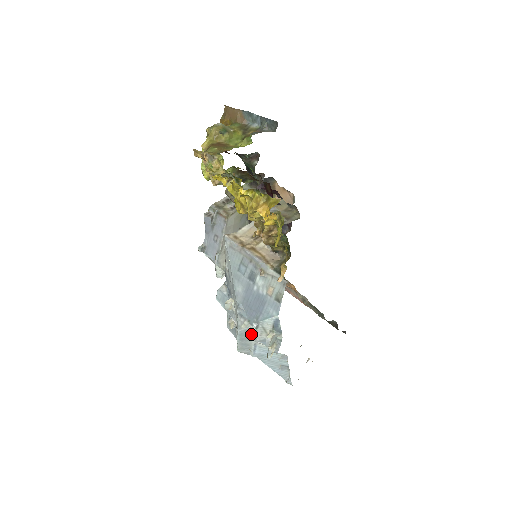
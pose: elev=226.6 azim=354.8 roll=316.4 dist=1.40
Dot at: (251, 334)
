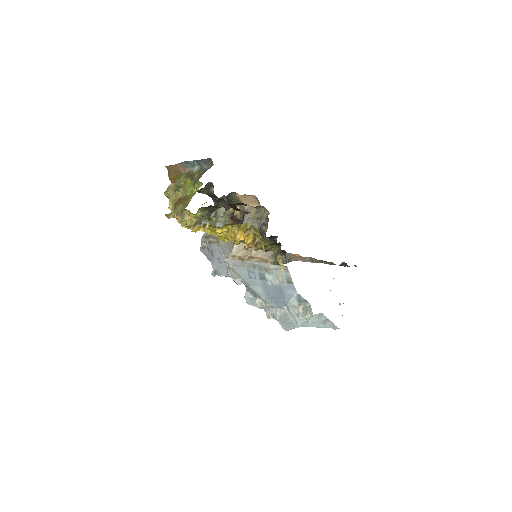
Dot at: (287, 315)
